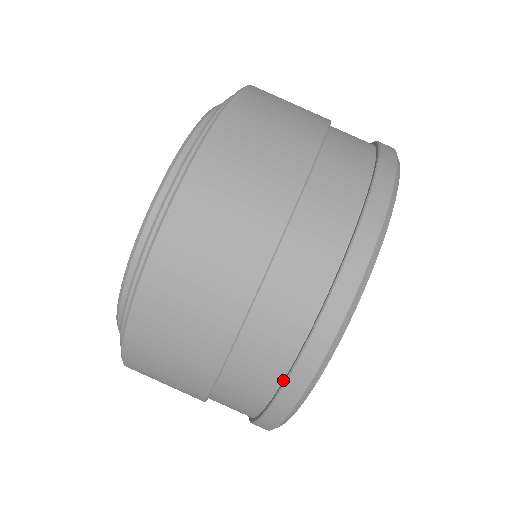
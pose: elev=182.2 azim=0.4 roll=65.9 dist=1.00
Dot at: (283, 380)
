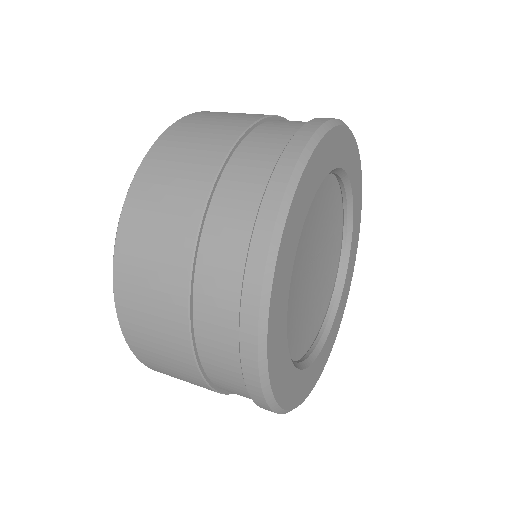
Dot at: (263, 201)
